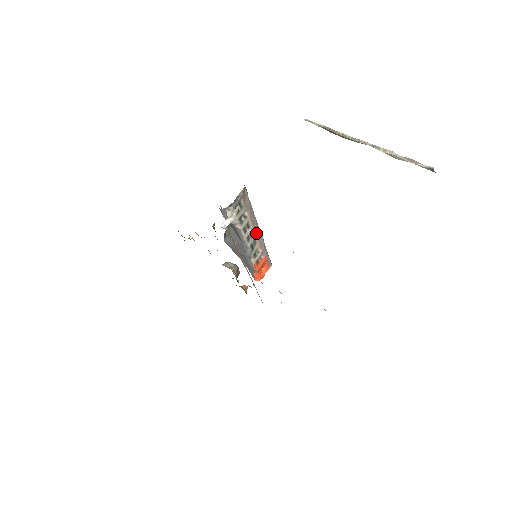
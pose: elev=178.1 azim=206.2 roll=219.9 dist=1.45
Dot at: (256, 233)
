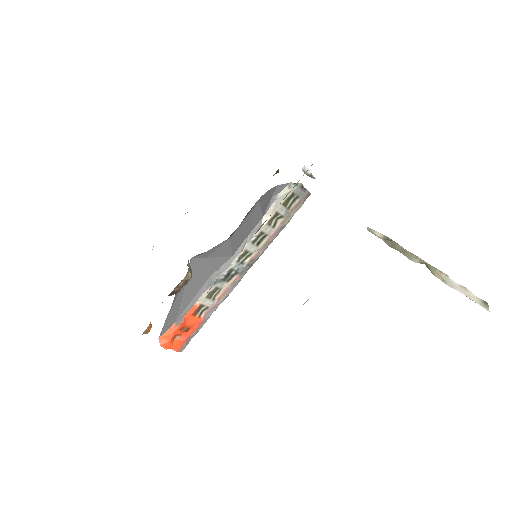
Dot at: (246, 267)
